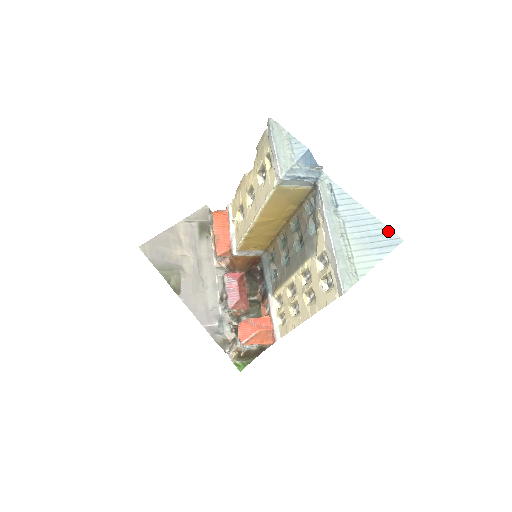
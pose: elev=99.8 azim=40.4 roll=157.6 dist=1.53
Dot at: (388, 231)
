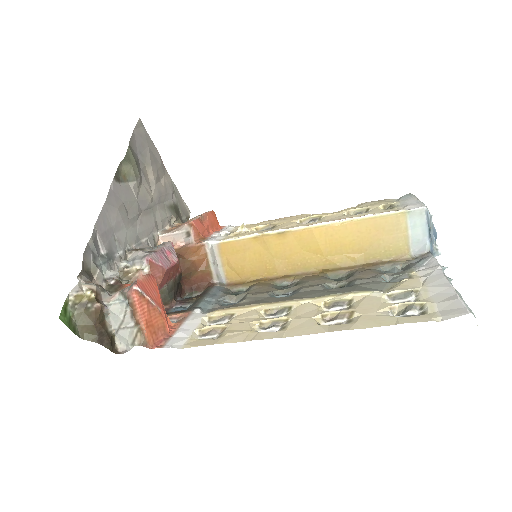
Dot at: occluded
